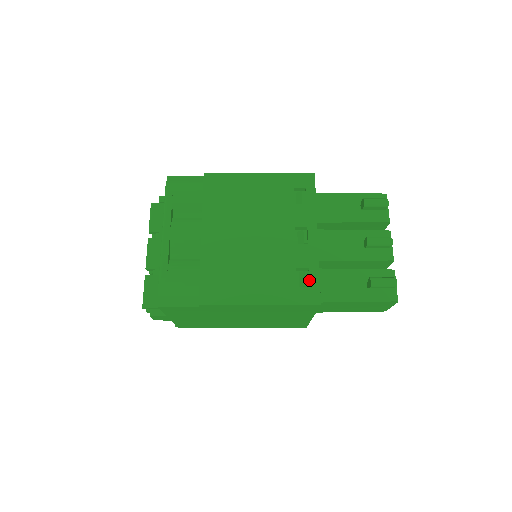
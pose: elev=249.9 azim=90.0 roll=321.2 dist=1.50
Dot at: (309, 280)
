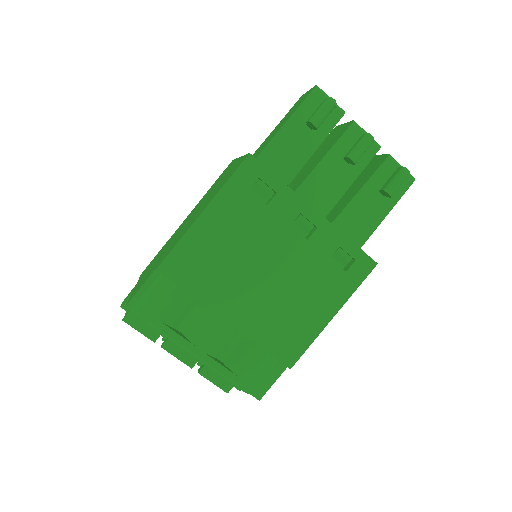
Dot at: (349, 256)
